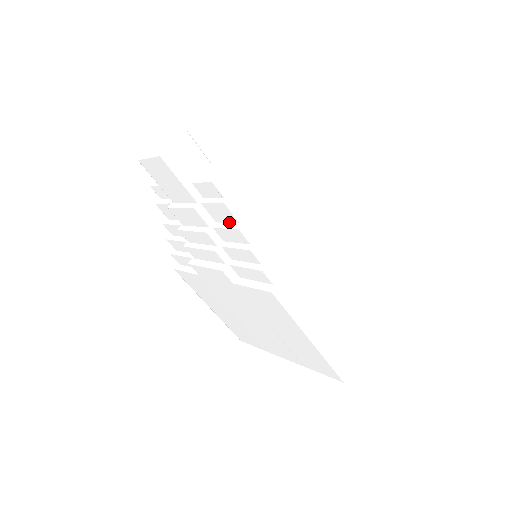
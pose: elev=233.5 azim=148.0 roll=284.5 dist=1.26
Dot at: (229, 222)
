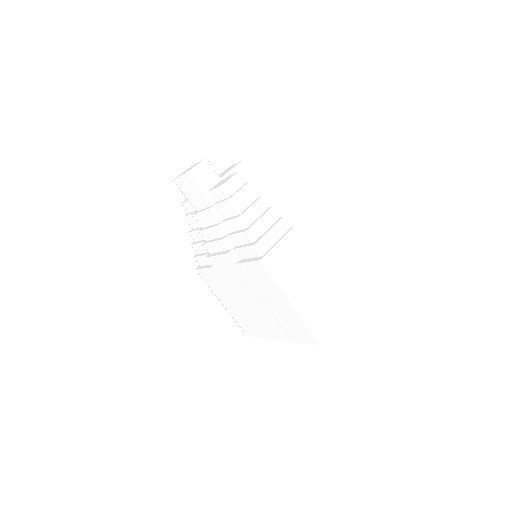
Dot at: (232, 216)
